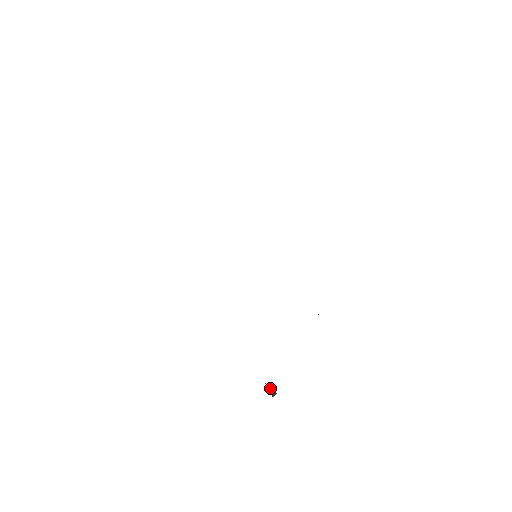
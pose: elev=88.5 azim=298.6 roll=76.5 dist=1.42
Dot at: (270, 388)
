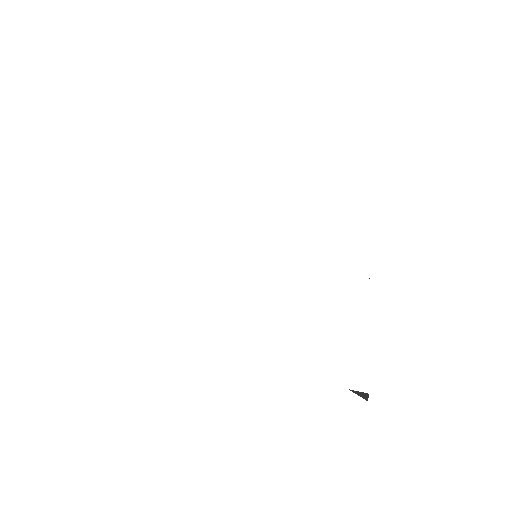
Dot at: (357, 392)
